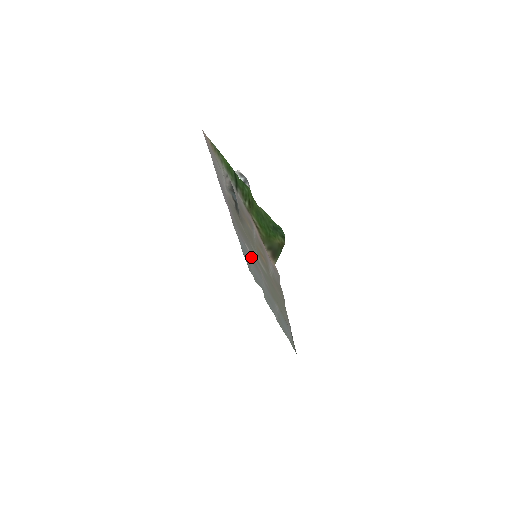
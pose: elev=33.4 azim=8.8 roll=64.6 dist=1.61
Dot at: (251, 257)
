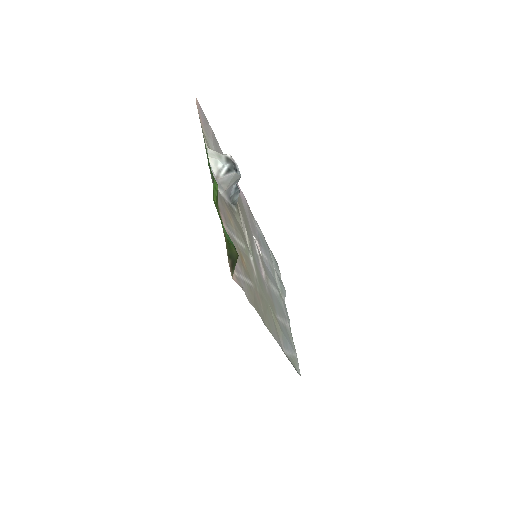
Dot at: (260, 255)
